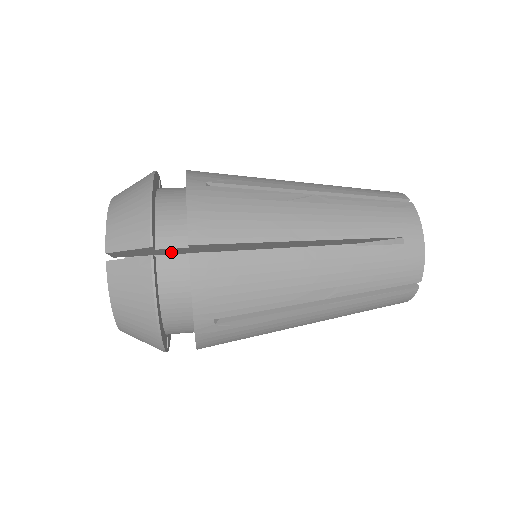
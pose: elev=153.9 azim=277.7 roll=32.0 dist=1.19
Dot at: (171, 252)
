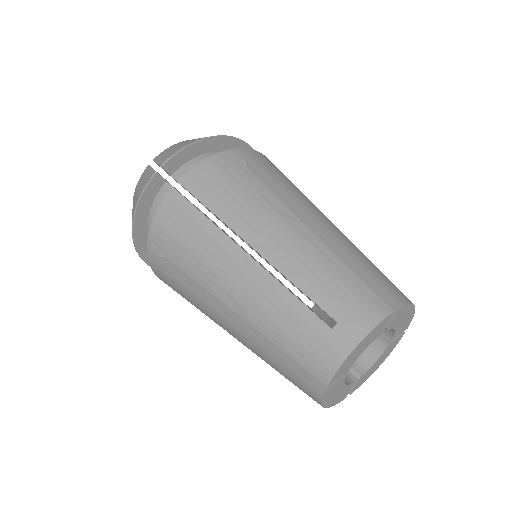
Dot at: occluded
